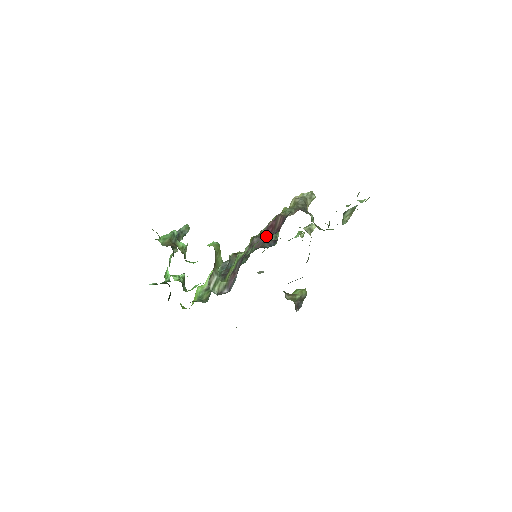
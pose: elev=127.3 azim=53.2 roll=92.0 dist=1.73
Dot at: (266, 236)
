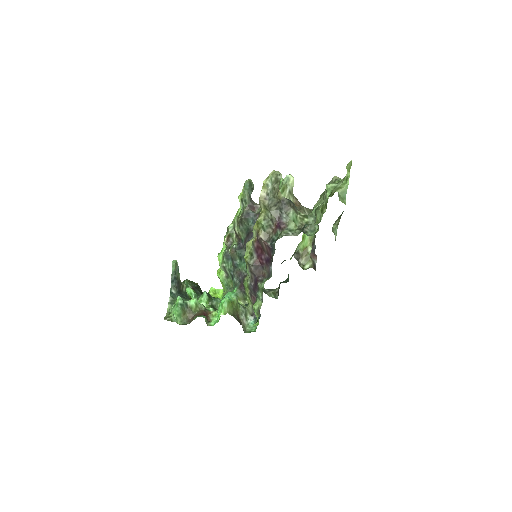
Dot at: (260, 258)
